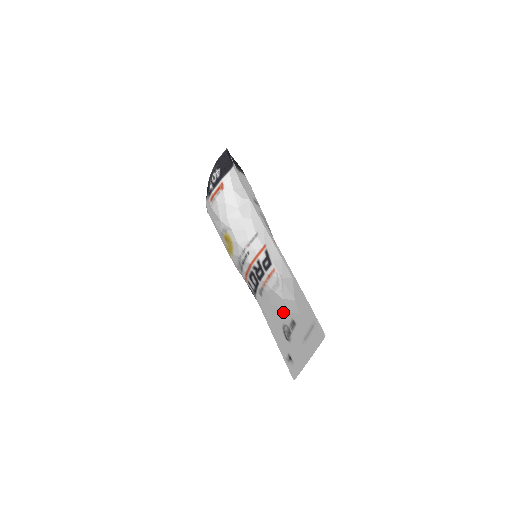
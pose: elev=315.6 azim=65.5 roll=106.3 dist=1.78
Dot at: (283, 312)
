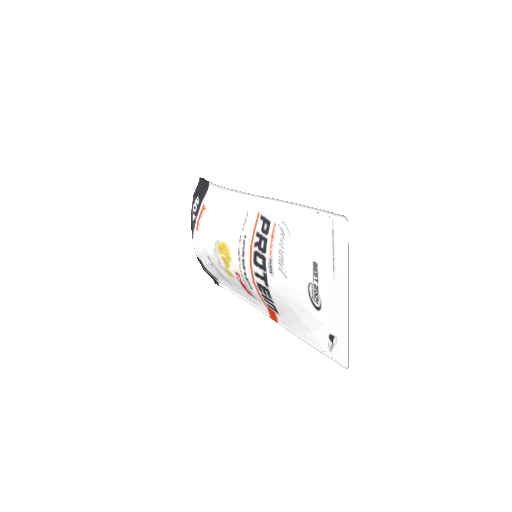
Dot at: (300, 265)
